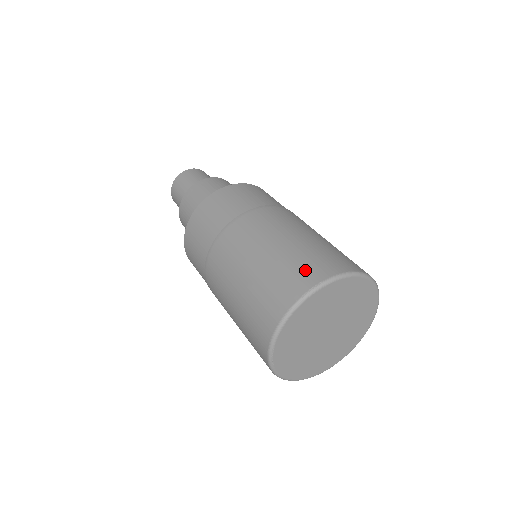
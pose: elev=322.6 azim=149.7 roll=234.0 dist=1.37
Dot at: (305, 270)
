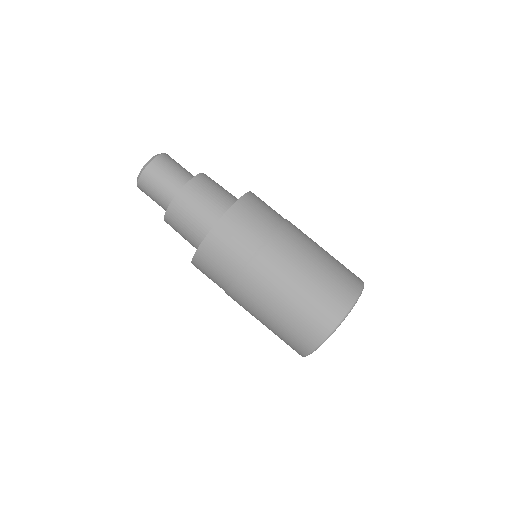
Dot at: (295, 344)
